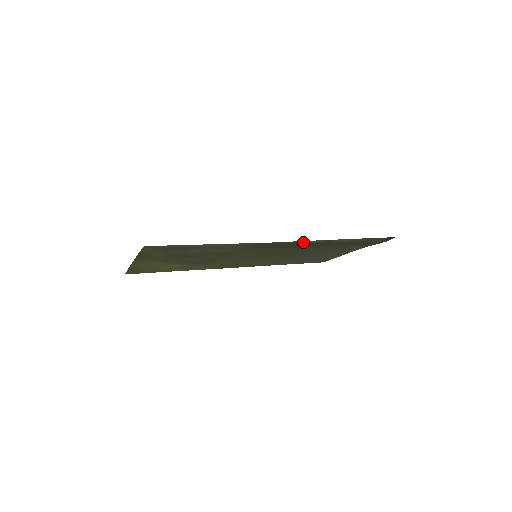
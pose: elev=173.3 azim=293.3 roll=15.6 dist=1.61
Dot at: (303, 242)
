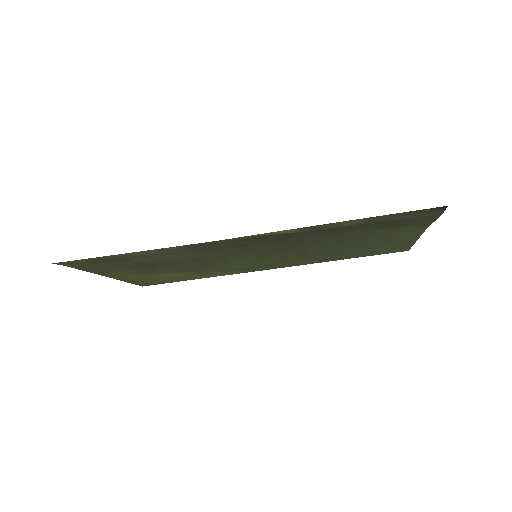
Dot at: (269, 234)
